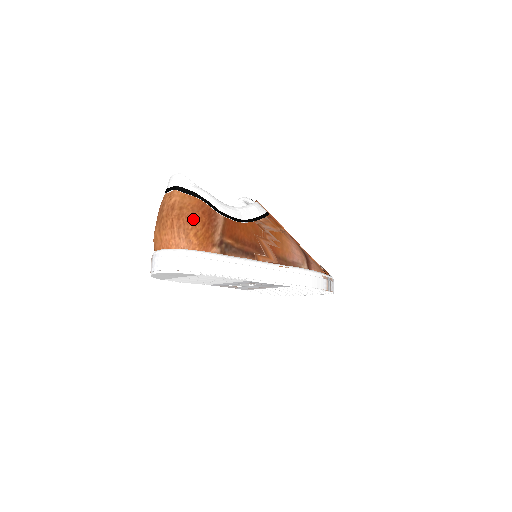
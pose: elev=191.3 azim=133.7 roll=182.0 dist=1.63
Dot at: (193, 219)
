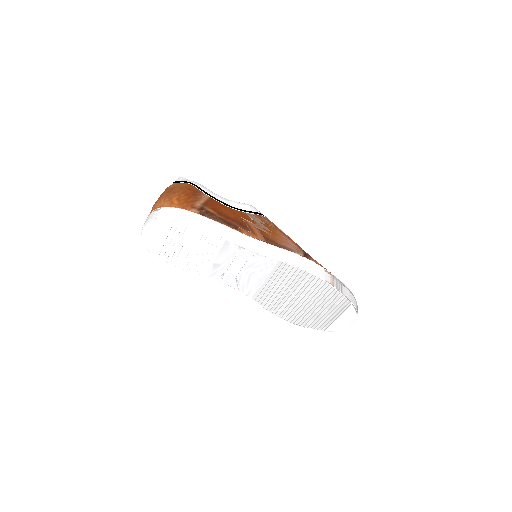
Dot at: (179, 191)
